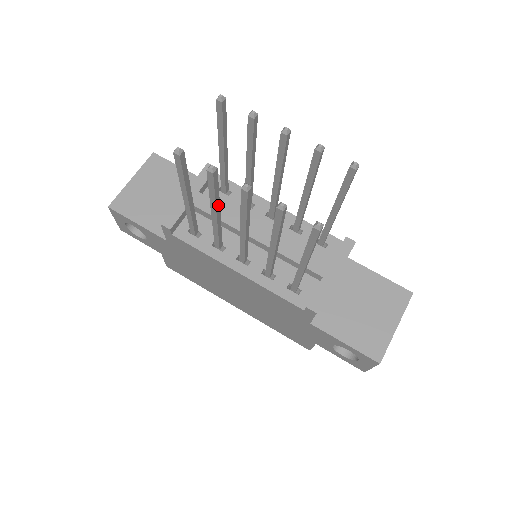
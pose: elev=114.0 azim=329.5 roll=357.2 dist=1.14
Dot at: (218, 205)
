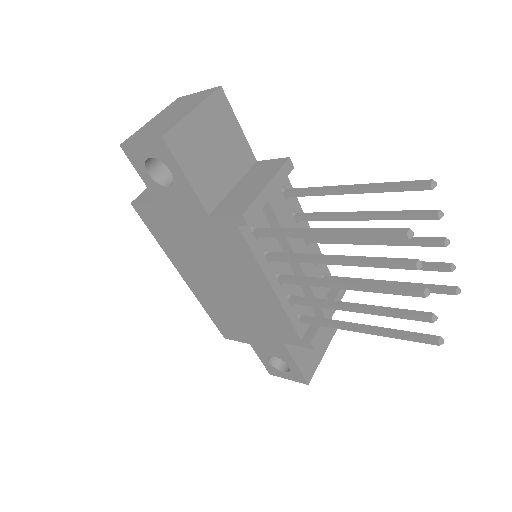
Dot at: (354, 262)
